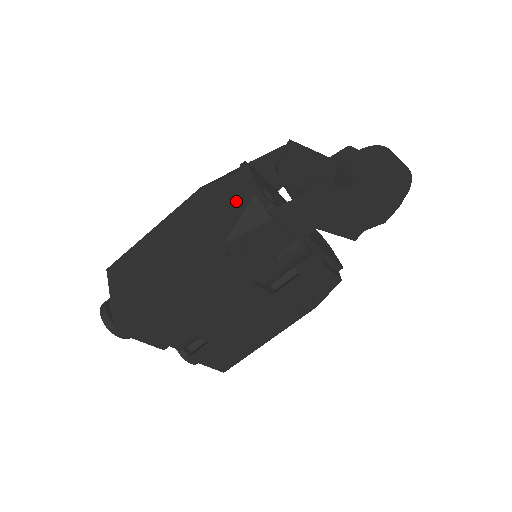
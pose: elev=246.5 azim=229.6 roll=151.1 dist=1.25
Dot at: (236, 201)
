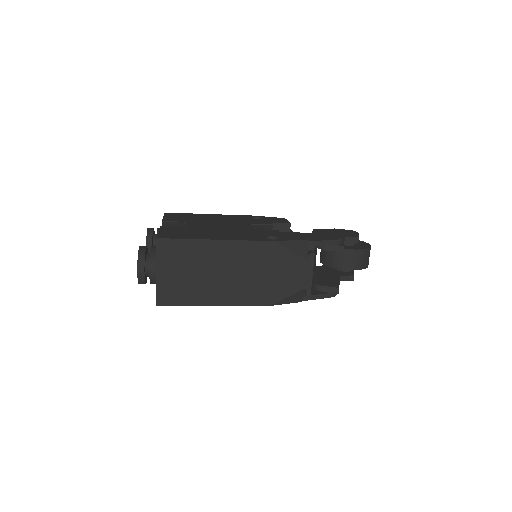
Dot at: (293, 282)
